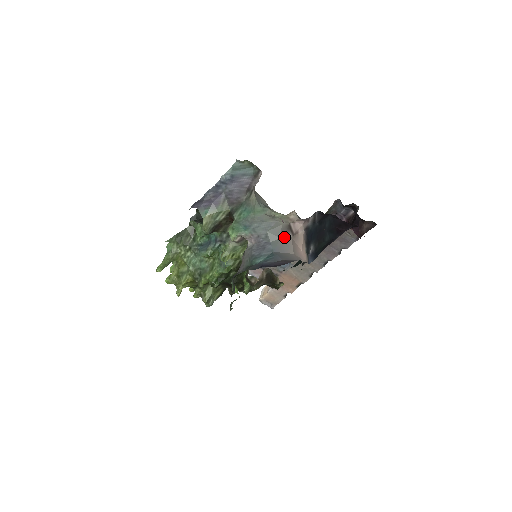
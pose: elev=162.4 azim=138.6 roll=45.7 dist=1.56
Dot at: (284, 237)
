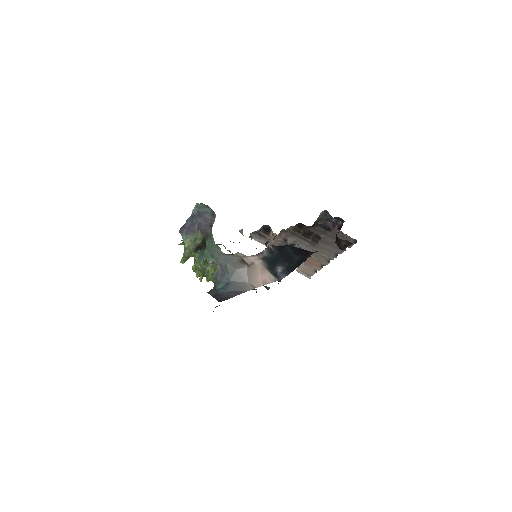
Dot at: (240, 268)
